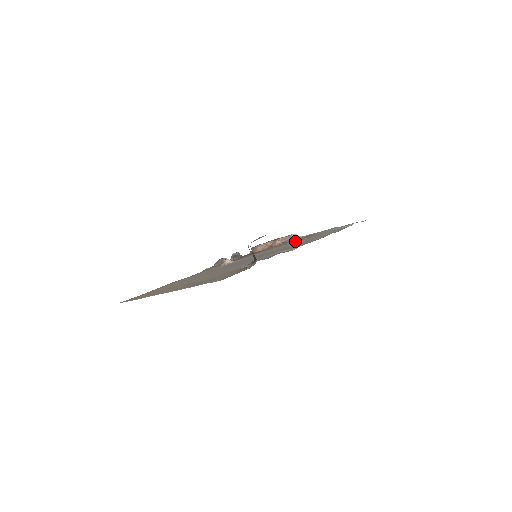
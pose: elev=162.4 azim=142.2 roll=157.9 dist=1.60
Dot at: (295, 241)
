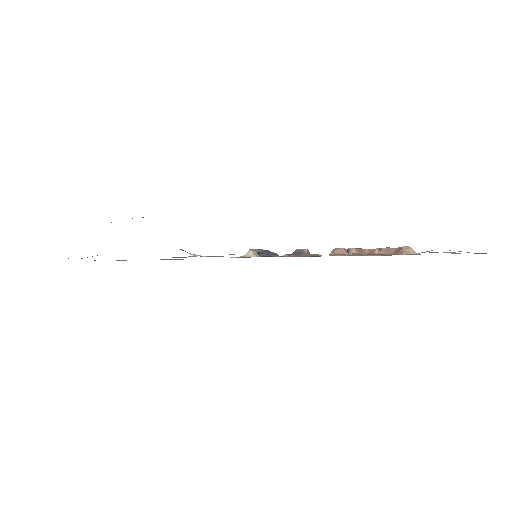
Dot at: occluded
